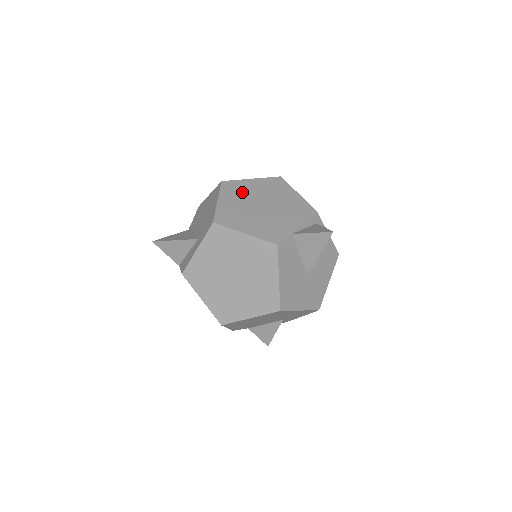
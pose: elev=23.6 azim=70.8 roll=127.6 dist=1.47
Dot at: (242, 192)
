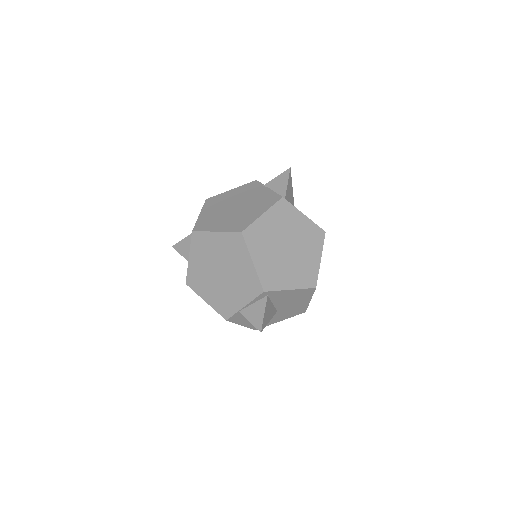
Dot at: (207, 251)
